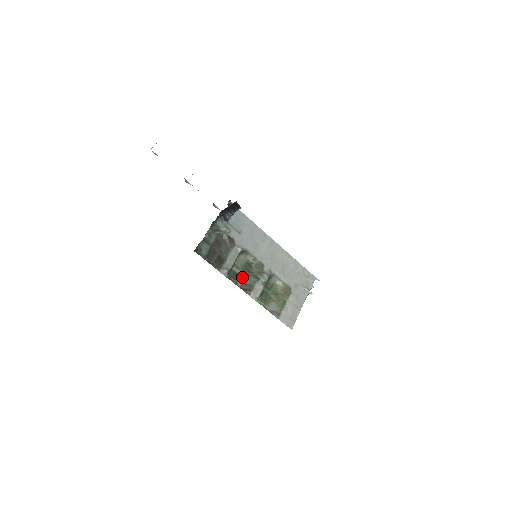
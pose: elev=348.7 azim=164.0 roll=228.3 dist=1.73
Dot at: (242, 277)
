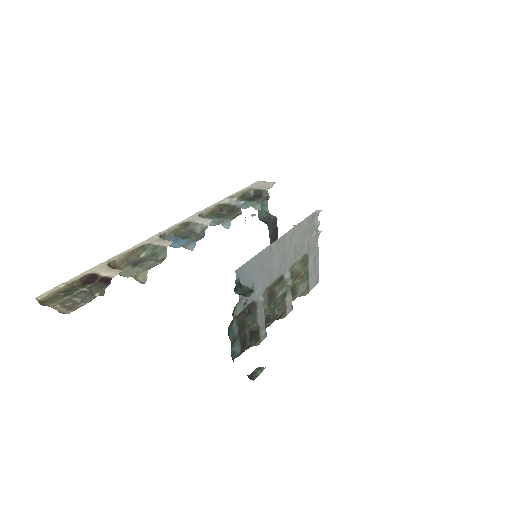
Dot at: (273, 312)
